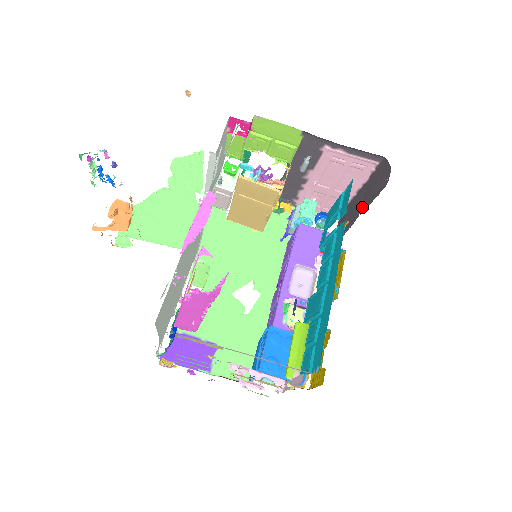
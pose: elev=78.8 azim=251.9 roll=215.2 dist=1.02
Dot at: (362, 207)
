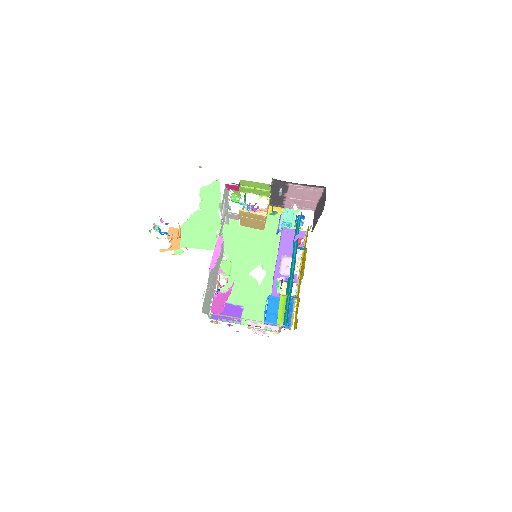
Dot at: (318, 216)
